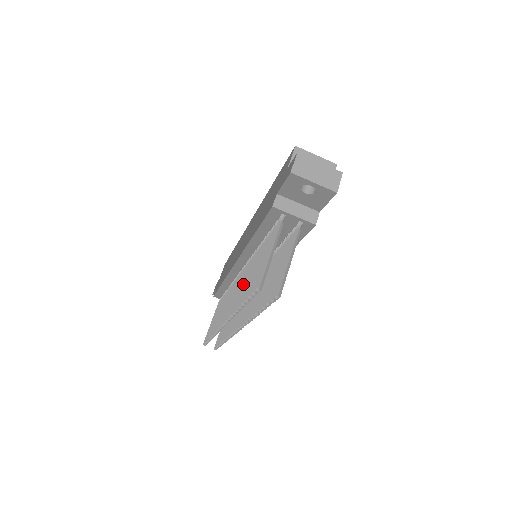
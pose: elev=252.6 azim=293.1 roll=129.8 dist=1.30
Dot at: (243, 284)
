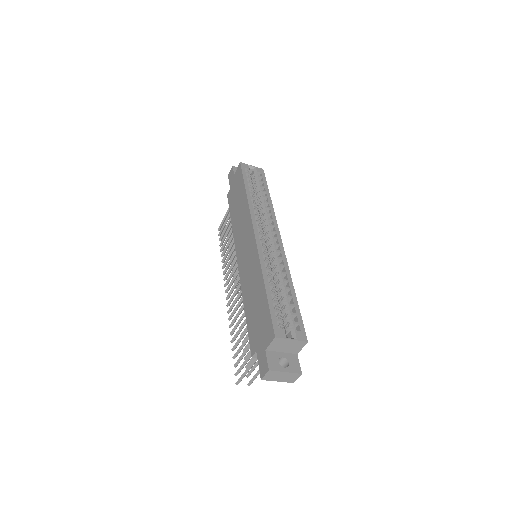
Dot at: (237, 314)
